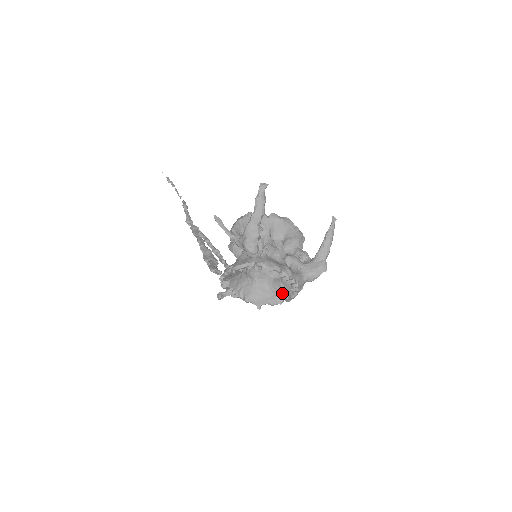
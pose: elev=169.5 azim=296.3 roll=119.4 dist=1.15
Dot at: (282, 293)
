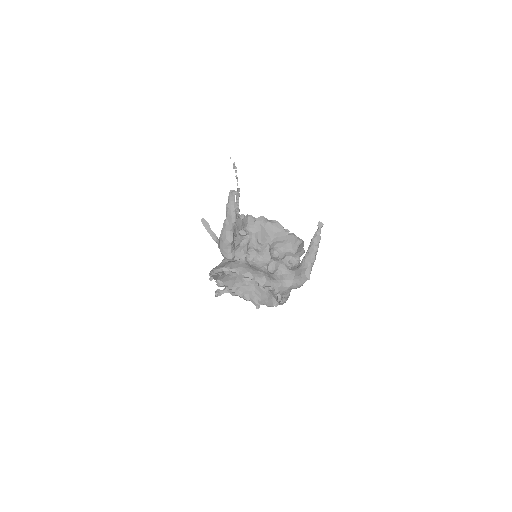
Dot at: (275, 296)
